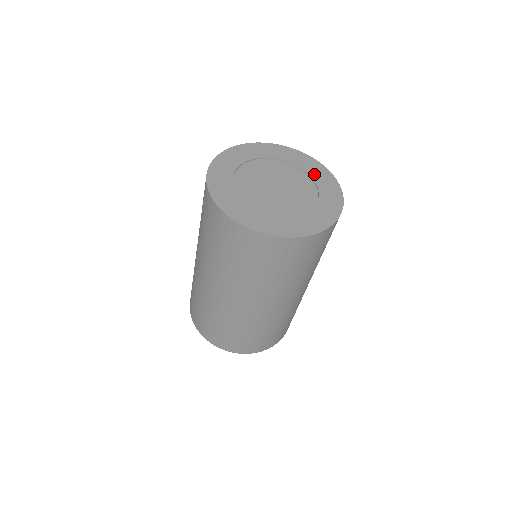
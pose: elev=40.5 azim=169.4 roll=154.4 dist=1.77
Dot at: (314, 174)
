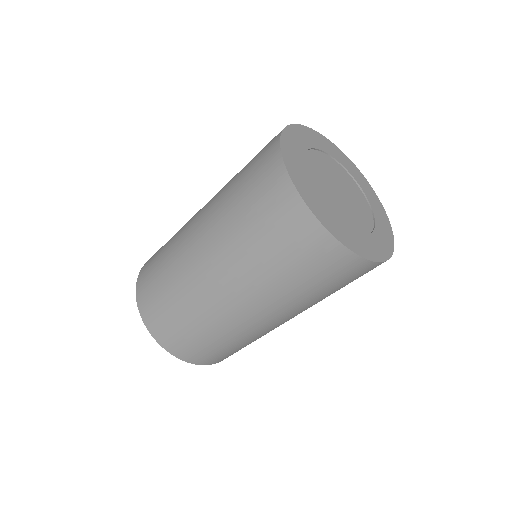
Dot at: (351, 171)
